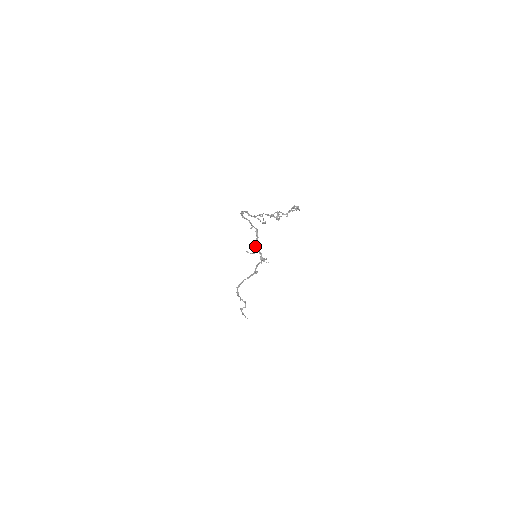
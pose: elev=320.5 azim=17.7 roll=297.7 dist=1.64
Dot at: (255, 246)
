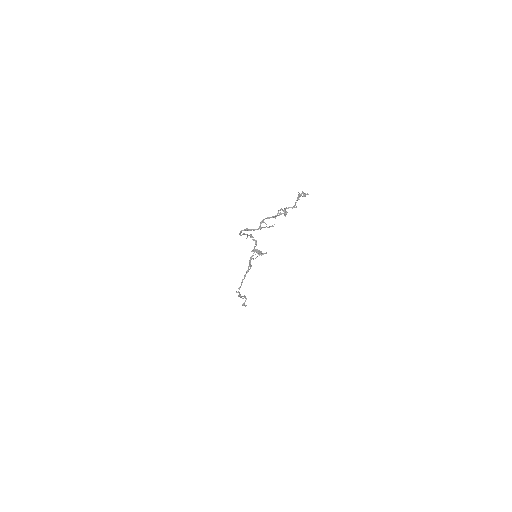
Dot at: (254, 249)
